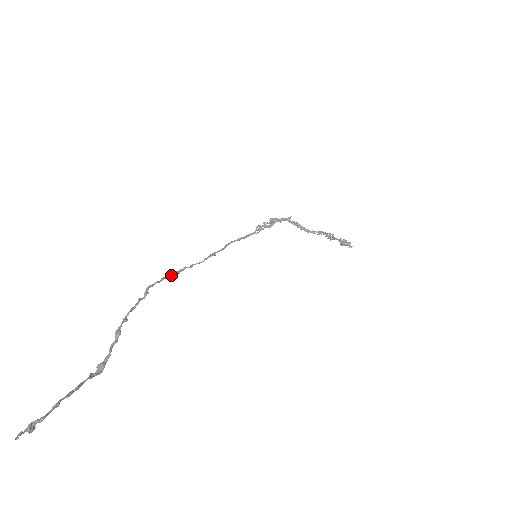
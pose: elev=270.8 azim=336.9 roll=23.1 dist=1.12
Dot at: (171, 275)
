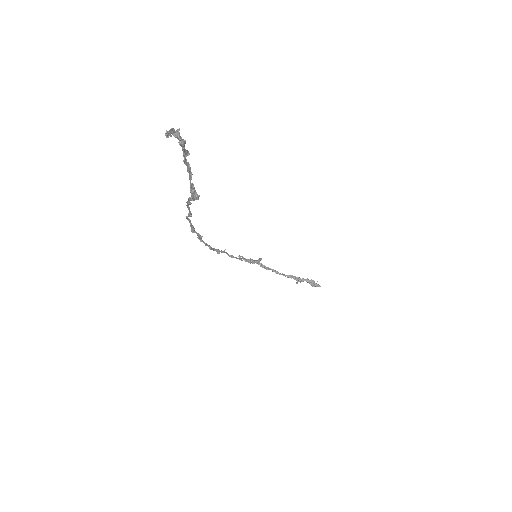
Dot at: occluded
